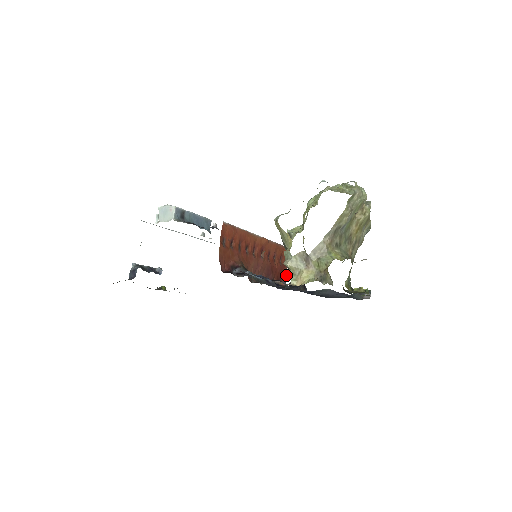
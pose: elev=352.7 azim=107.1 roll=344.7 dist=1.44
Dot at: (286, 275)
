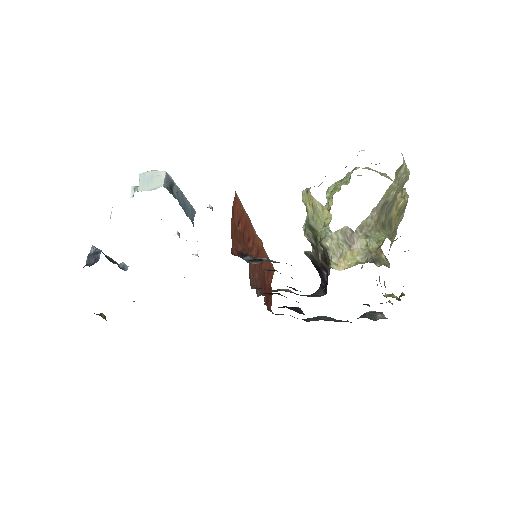
Dot at: (271, 299)
